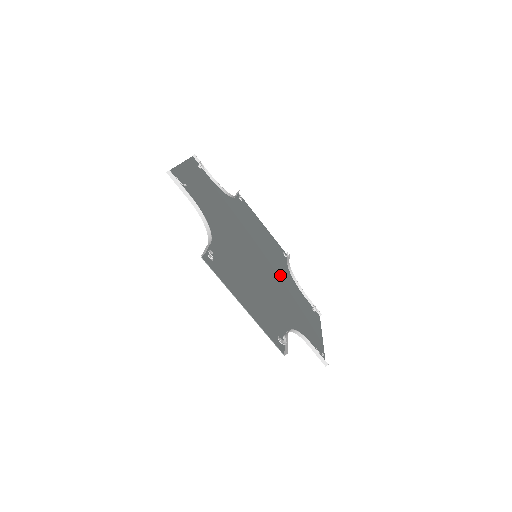
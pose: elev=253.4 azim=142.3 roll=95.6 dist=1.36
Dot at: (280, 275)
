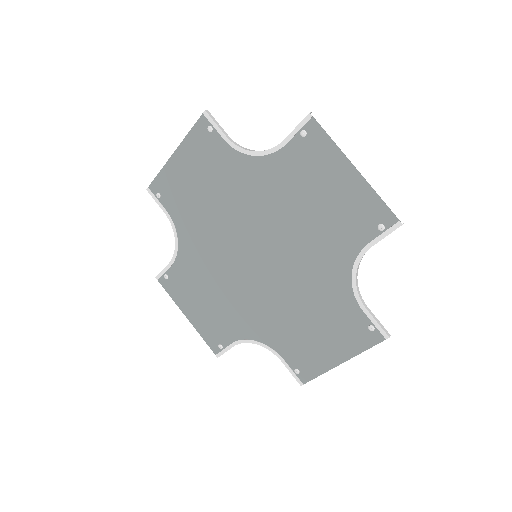
Dot at: (265, 306)
